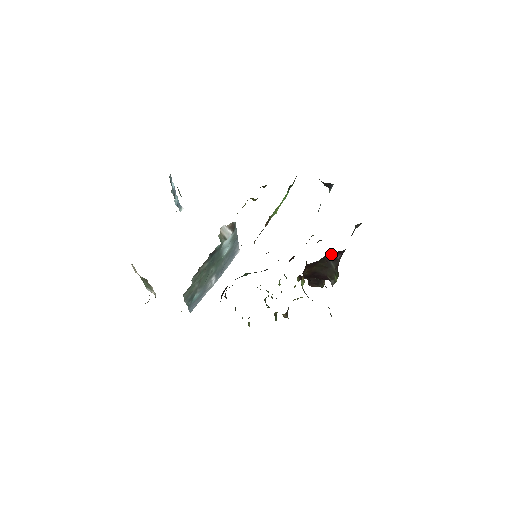
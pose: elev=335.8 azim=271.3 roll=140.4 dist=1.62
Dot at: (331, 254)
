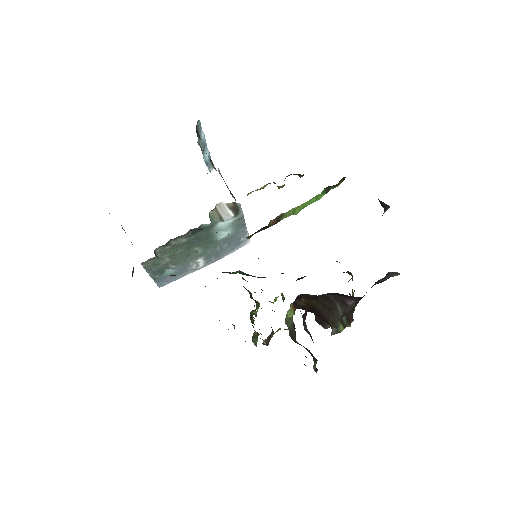
Dot at: (339, 294)
